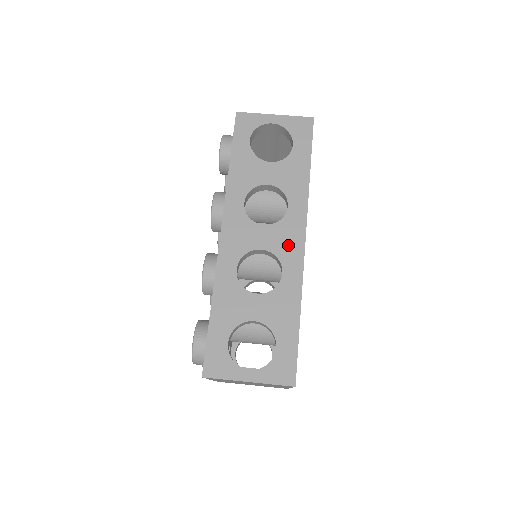
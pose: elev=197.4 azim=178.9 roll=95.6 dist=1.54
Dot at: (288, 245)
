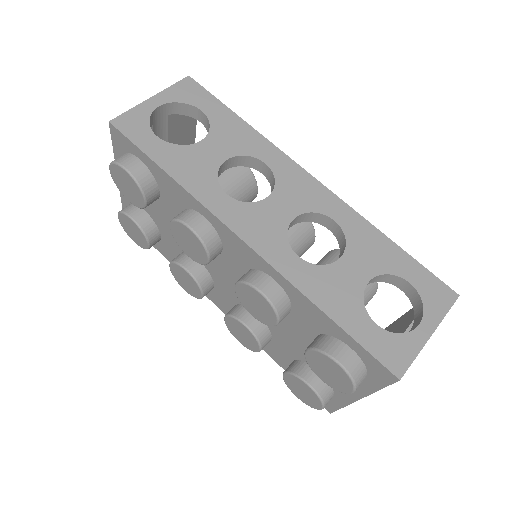
Dot at: (308, 194)
